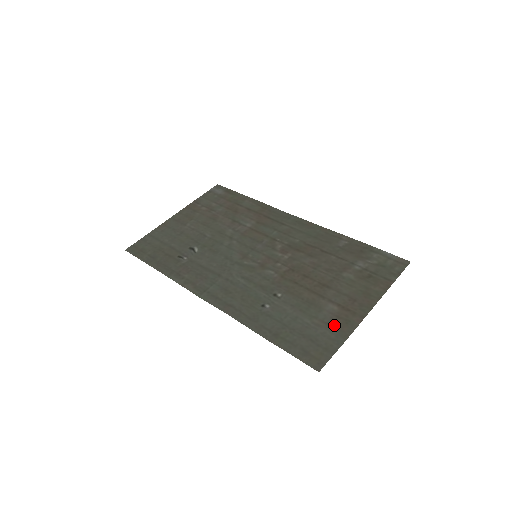
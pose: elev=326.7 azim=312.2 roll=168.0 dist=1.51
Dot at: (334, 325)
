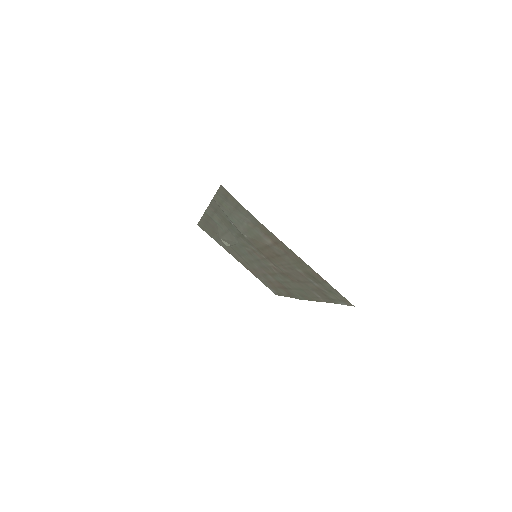
Dot at: (258, 227)
